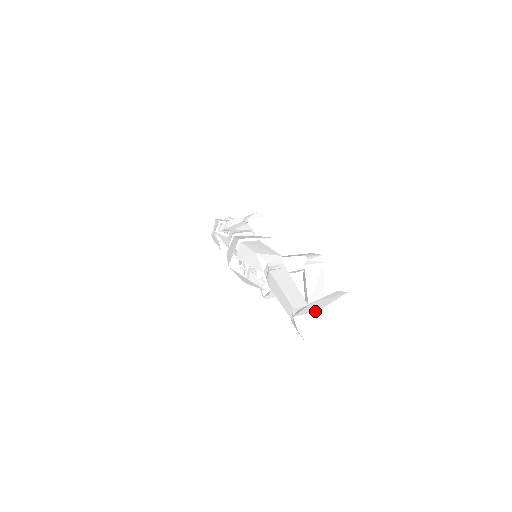
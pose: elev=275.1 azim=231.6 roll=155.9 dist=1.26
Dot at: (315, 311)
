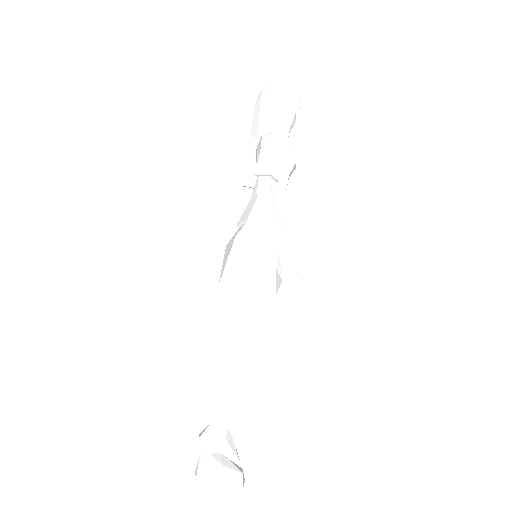
Dot at: (216, 483)
